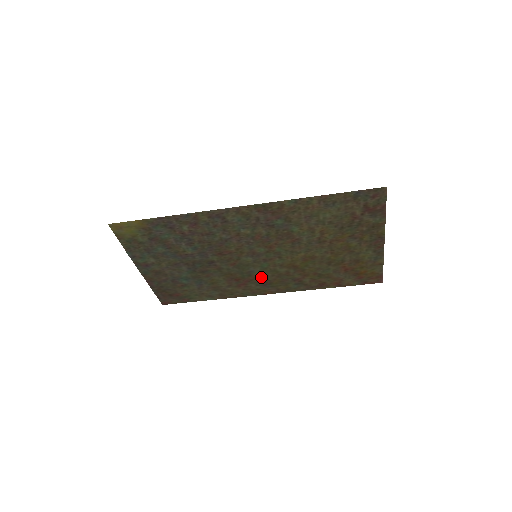
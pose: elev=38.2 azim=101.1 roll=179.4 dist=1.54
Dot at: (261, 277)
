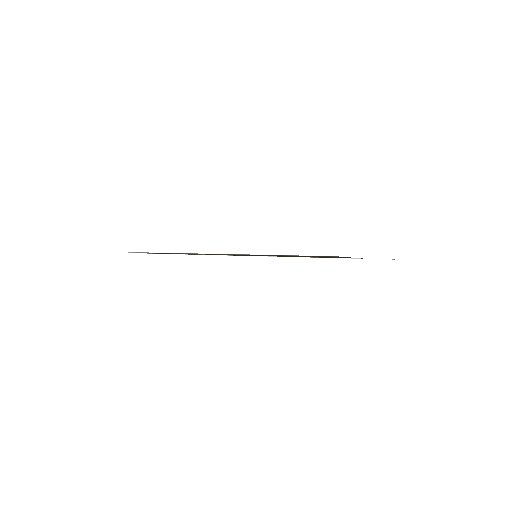
Dot at: occluded
